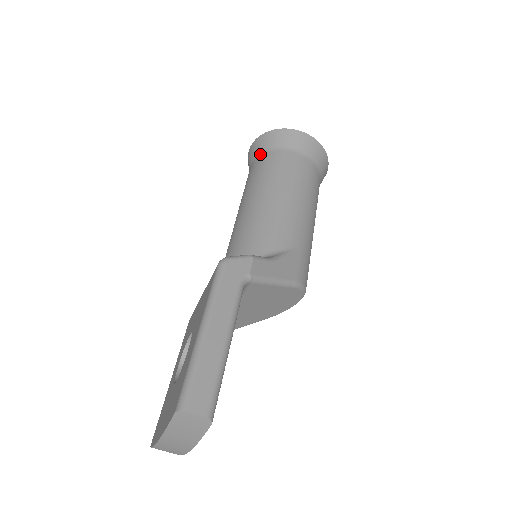
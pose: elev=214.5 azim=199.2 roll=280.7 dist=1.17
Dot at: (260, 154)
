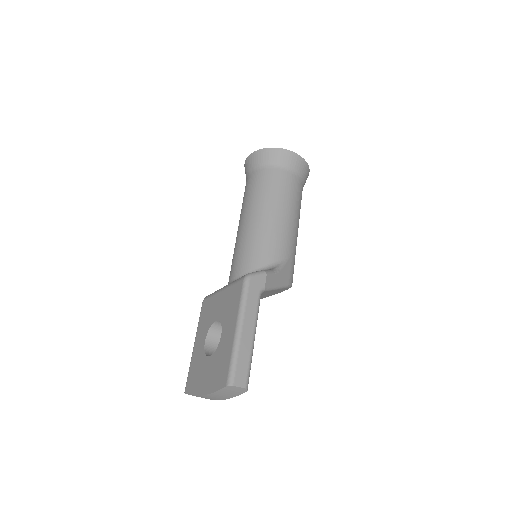
Dot at: (260, 167)
